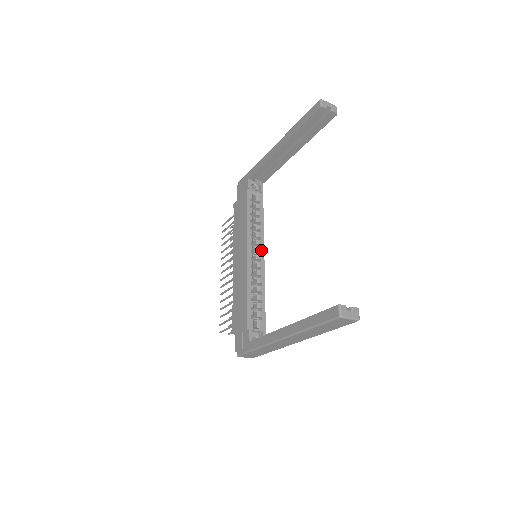
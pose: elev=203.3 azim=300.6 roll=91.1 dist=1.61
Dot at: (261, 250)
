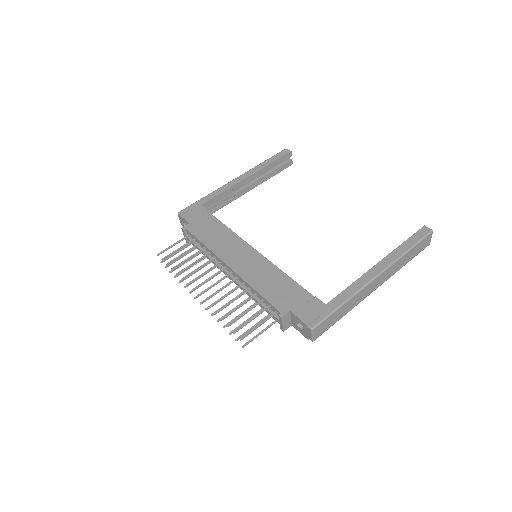
Dot at: occluded
